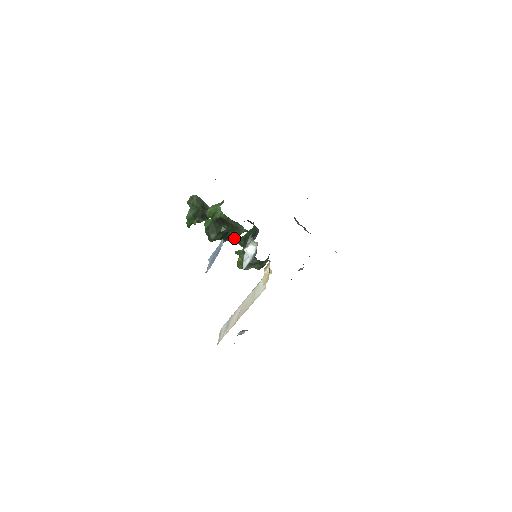
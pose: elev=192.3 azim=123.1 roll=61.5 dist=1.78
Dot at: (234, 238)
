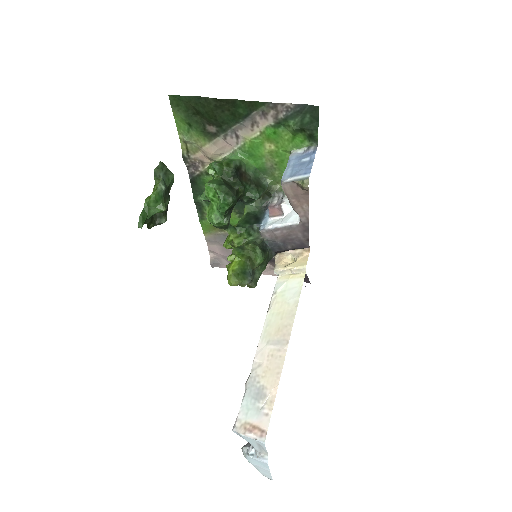
Dot at: (230, 225)
